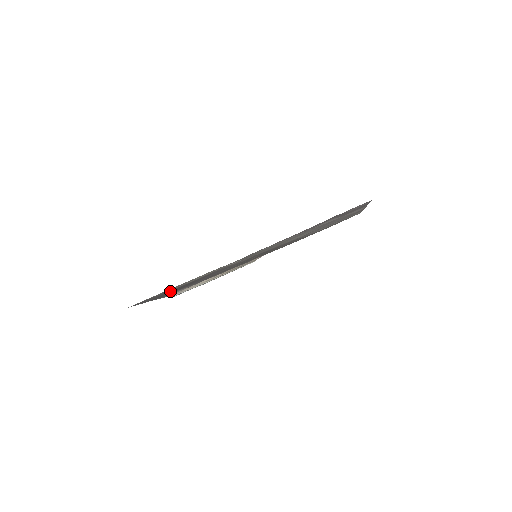
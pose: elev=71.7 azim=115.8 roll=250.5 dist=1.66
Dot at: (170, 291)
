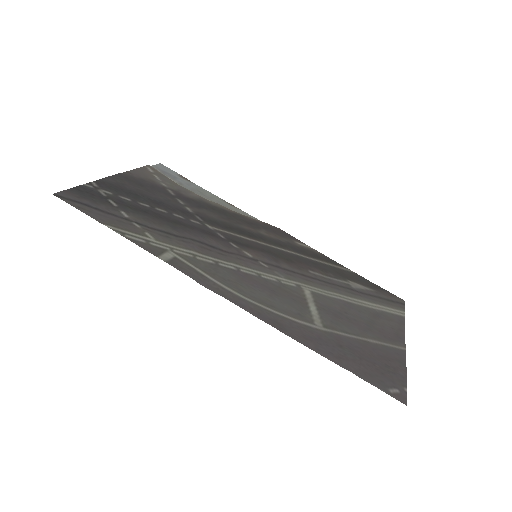
Dot at: (131, 202)
